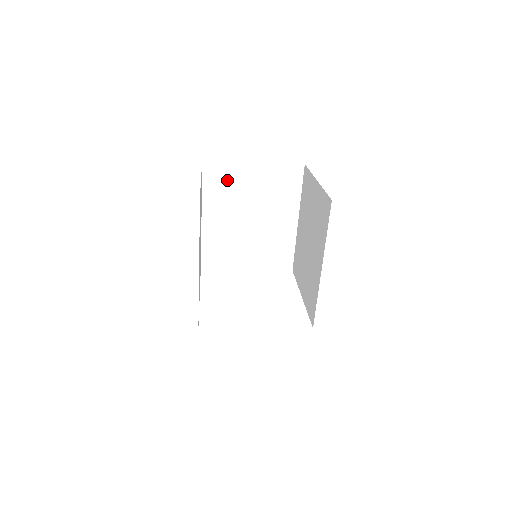
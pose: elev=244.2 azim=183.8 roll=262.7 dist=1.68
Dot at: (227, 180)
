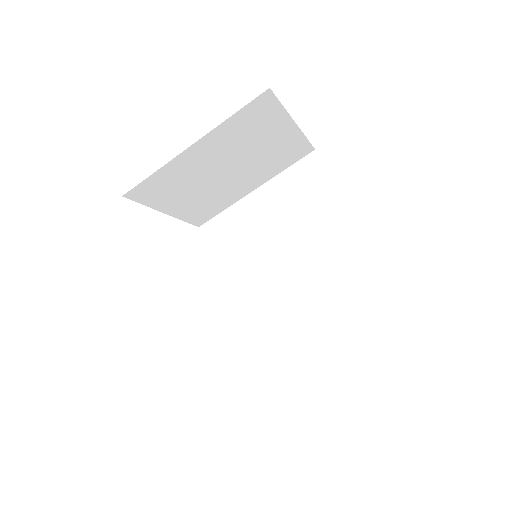
Dot at: (259, 123)
